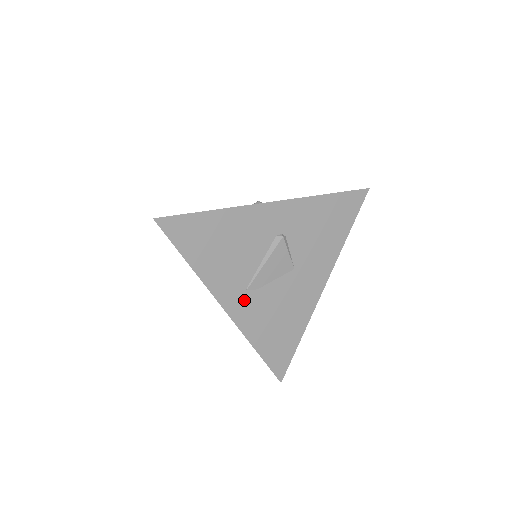
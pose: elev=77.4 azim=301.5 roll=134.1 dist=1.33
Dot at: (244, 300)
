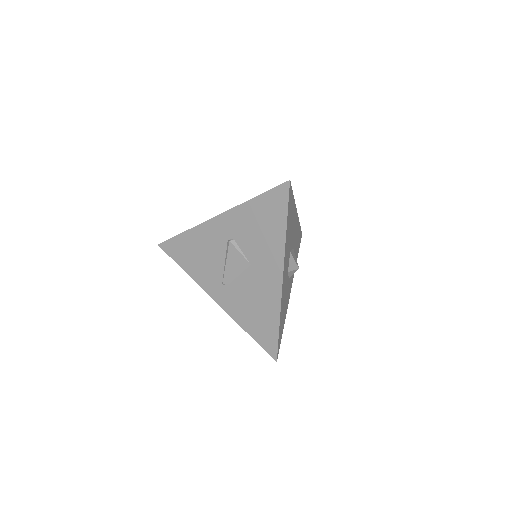
Dot at: (224, 292)
